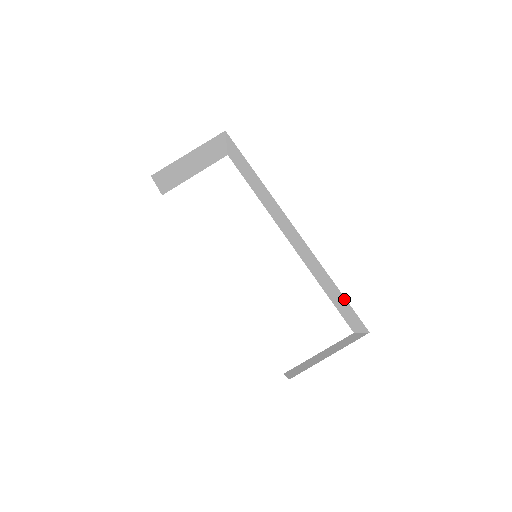
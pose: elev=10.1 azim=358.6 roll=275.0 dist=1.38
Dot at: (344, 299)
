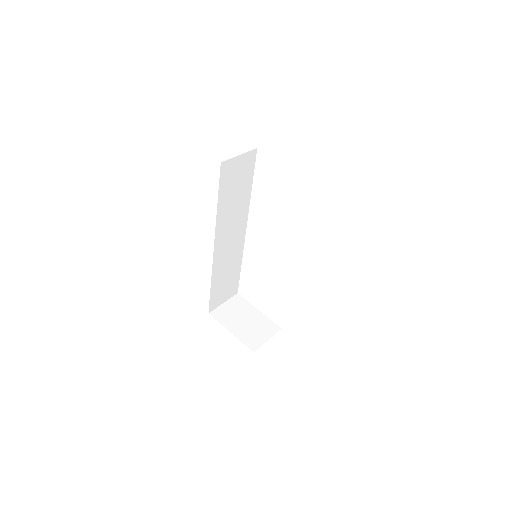
Dot at: occluded
